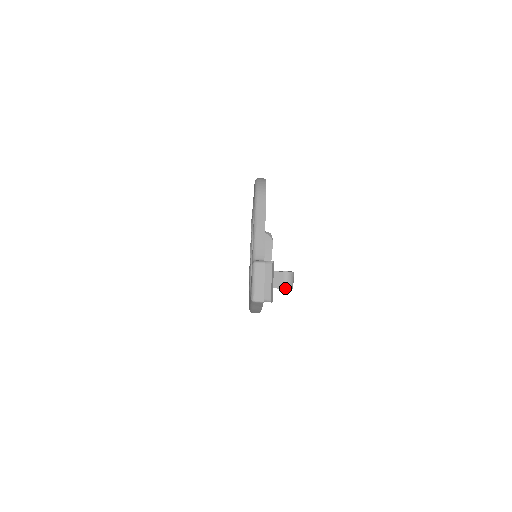
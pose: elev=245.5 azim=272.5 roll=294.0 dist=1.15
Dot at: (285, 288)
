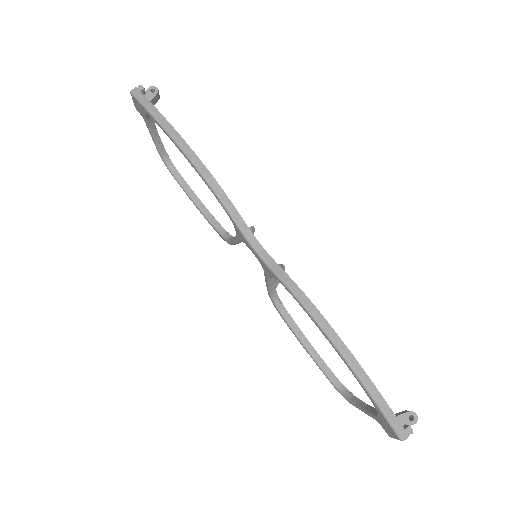
Dot at: (150, 87)
